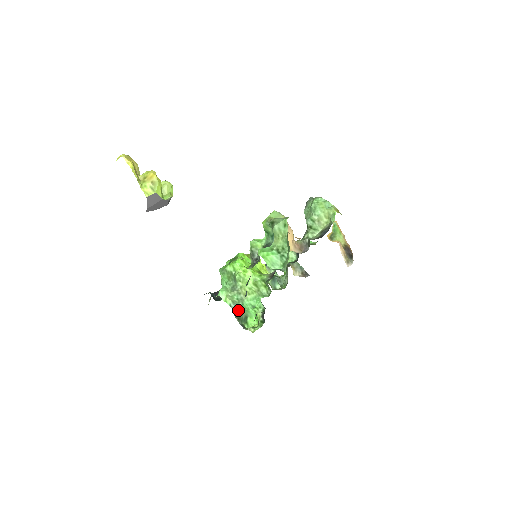
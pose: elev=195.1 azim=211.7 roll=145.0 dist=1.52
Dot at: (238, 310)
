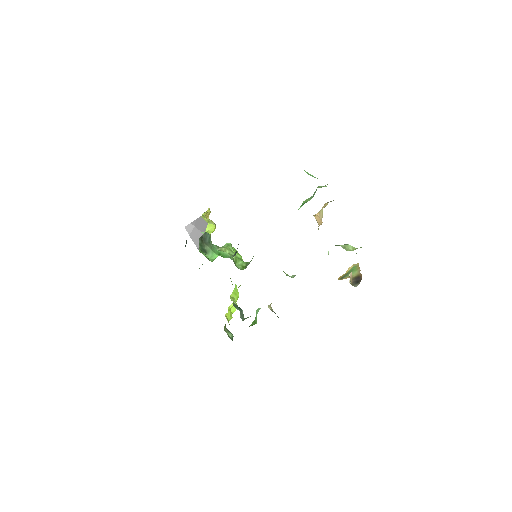
Dot at: (207, 241)
